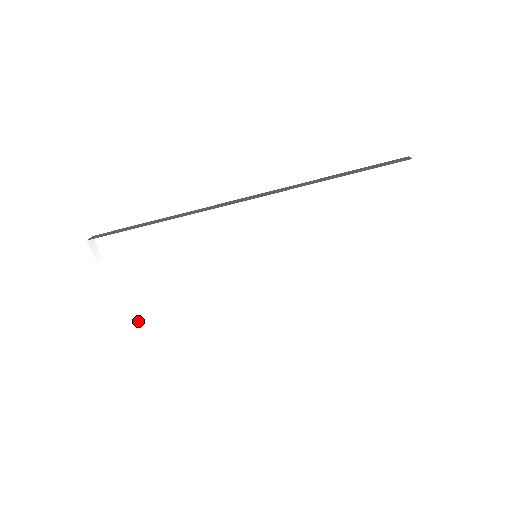
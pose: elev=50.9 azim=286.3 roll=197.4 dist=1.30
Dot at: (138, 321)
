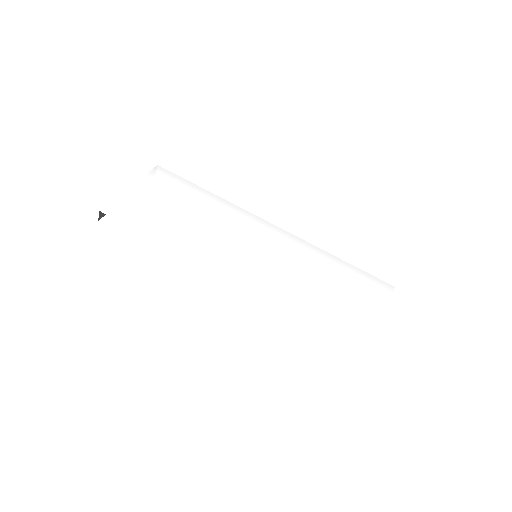
Dot at: (124, 210)
